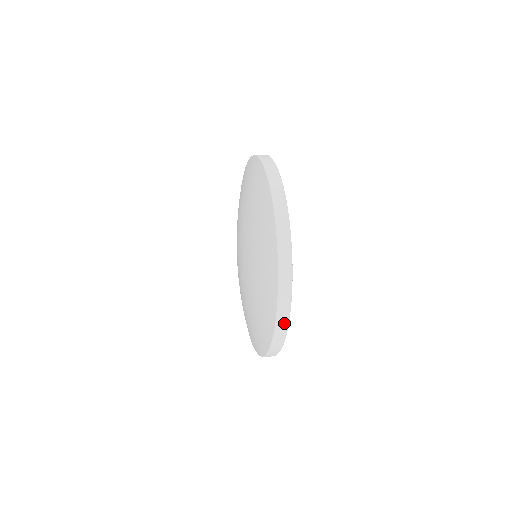
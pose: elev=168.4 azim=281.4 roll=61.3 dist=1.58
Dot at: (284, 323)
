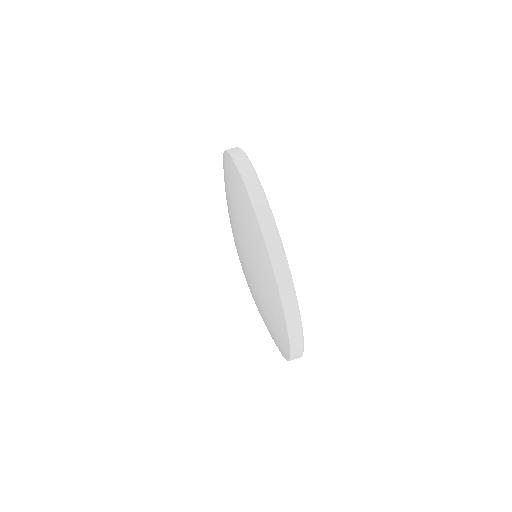
Dot at: occluded
